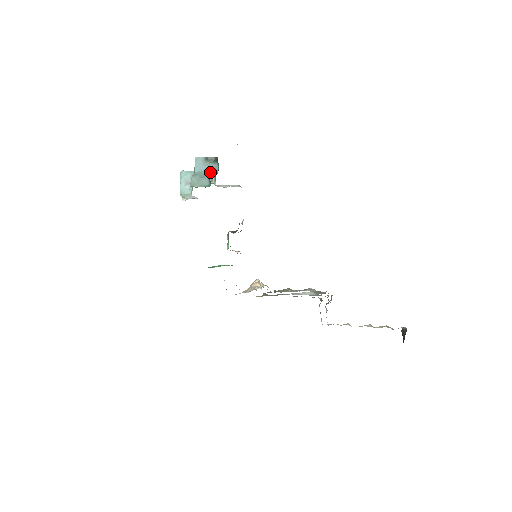
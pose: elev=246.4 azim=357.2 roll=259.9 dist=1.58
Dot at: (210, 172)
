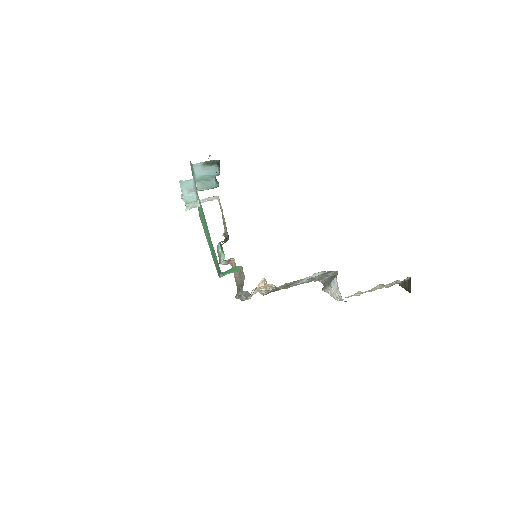
Dot at: (212, 175)
